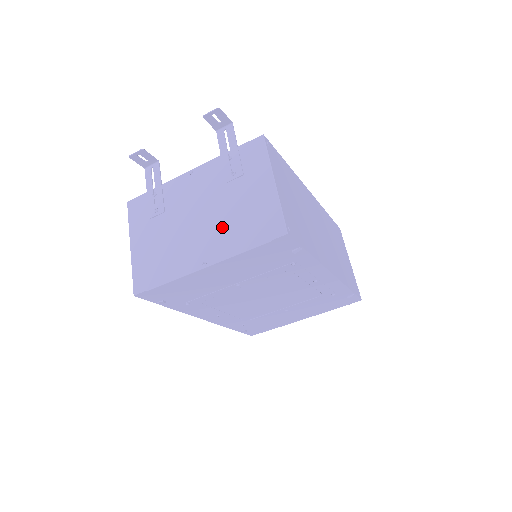
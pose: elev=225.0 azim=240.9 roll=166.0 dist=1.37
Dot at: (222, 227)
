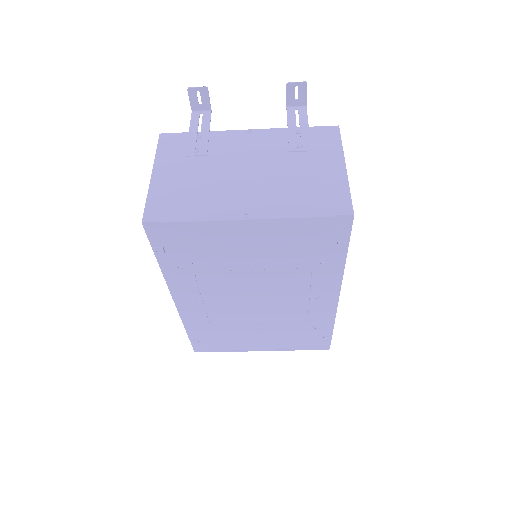
Dot at: (276, 188)
